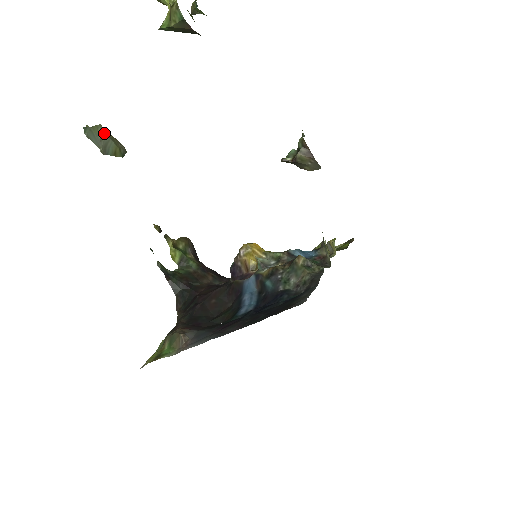
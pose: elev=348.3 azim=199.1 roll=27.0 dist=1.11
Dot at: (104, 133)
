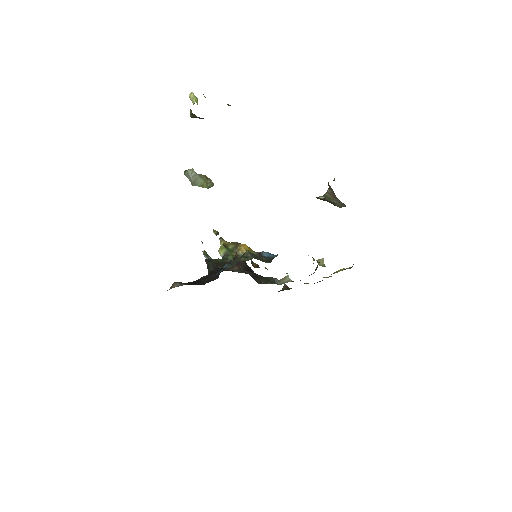
Dot at: (195, 174)
